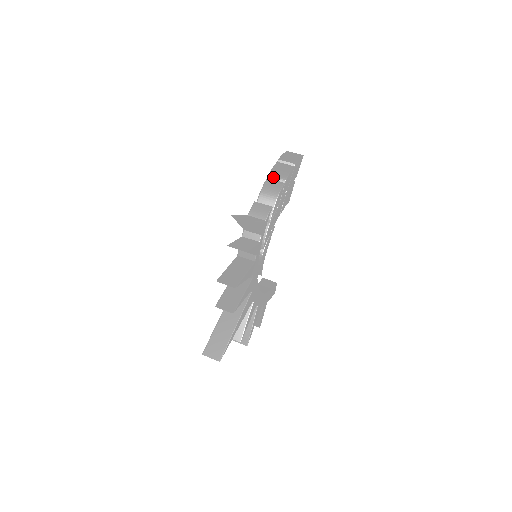
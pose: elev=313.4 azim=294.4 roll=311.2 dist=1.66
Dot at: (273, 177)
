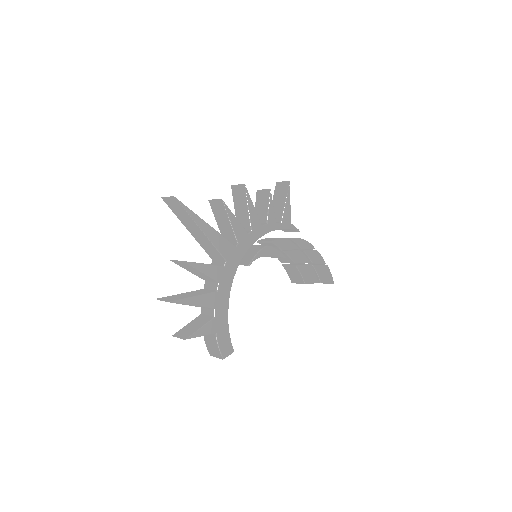
Dot at: occluded
